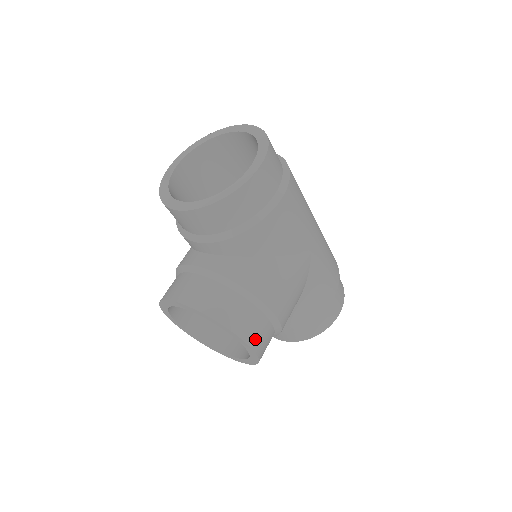
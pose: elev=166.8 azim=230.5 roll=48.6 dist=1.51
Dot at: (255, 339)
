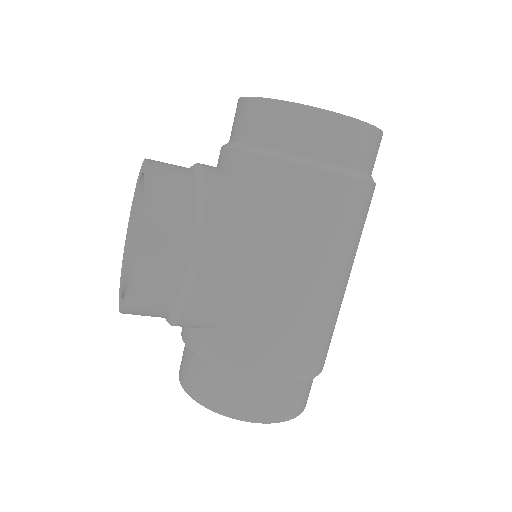
Dot at: (152, 252)
